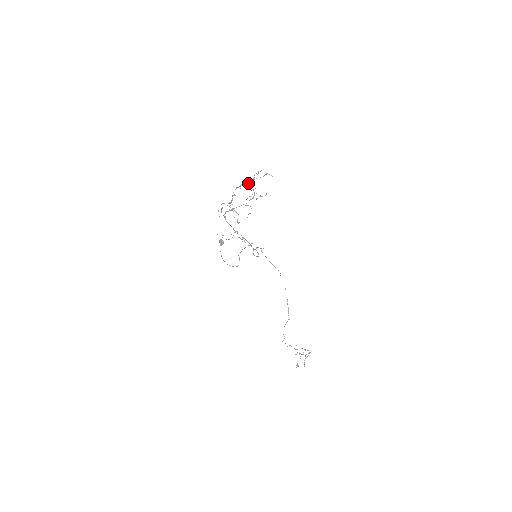
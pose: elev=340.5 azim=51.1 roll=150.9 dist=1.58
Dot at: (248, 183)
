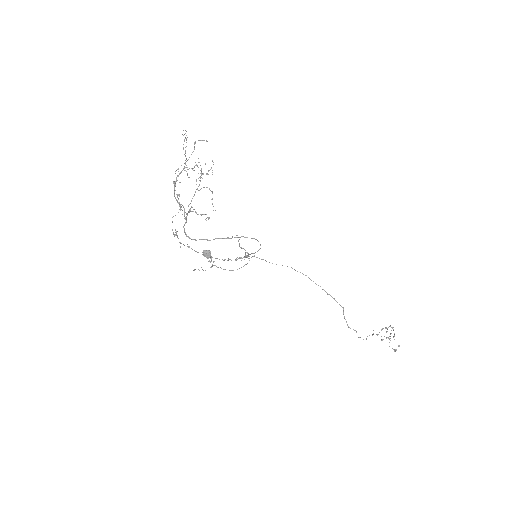
Dot at: (183, 168)
